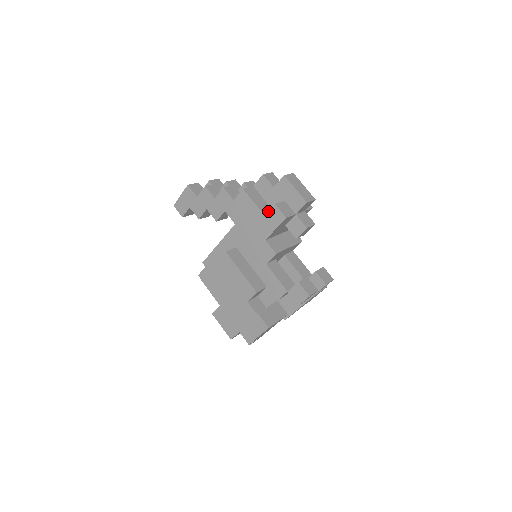
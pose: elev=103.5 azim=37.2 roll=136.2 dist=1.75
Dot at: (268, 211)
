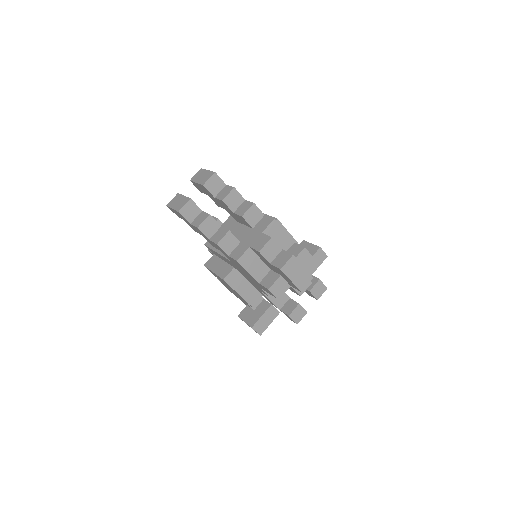
Dot at: (262, 285)
